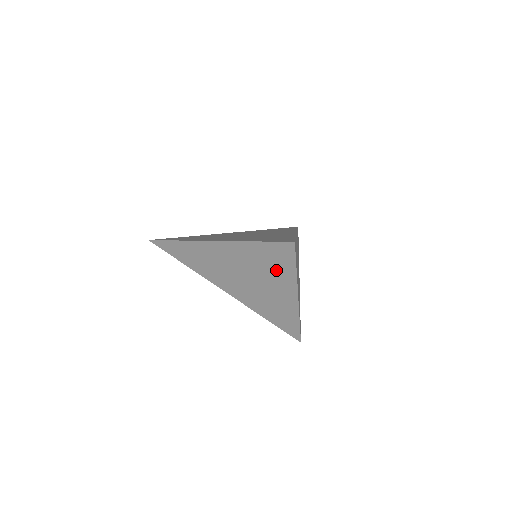
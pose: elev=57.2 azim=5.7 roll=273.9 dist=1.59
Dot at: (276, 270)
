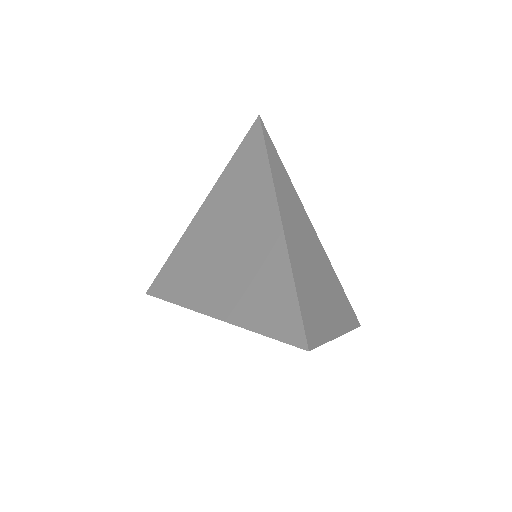
Dot at: occluded
